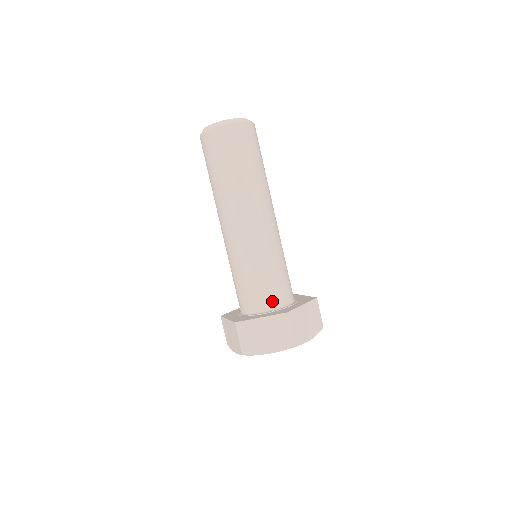
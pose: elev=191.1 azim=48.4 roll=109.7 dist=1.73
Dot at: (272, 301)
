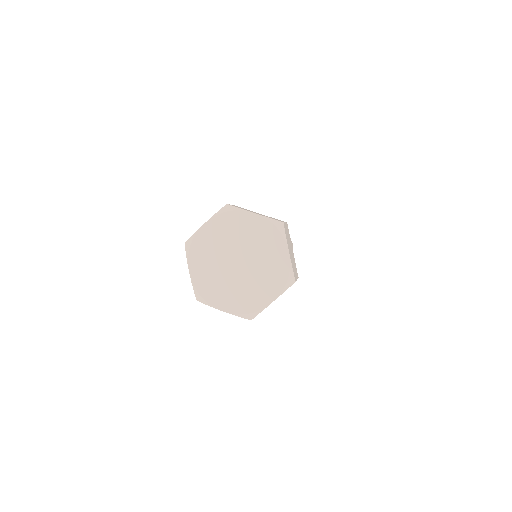
Dot at: occluded
